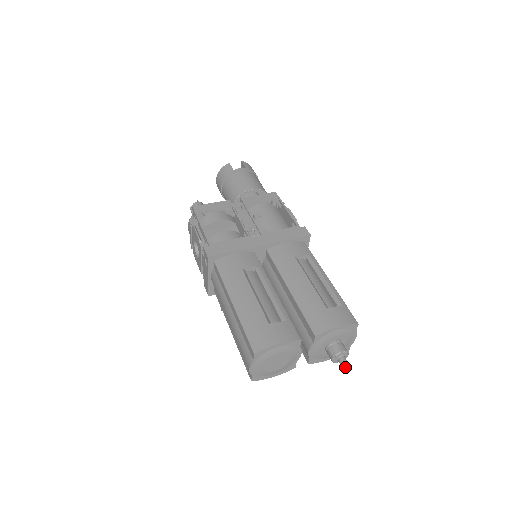
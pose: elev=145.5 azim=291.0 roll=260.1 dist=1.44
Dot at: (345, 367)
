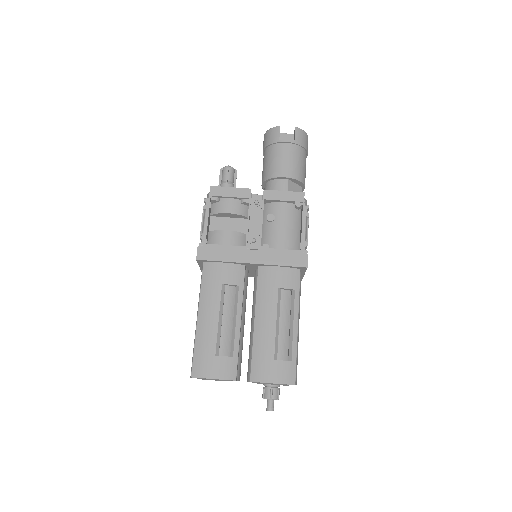
Dot at: (270, 409)
